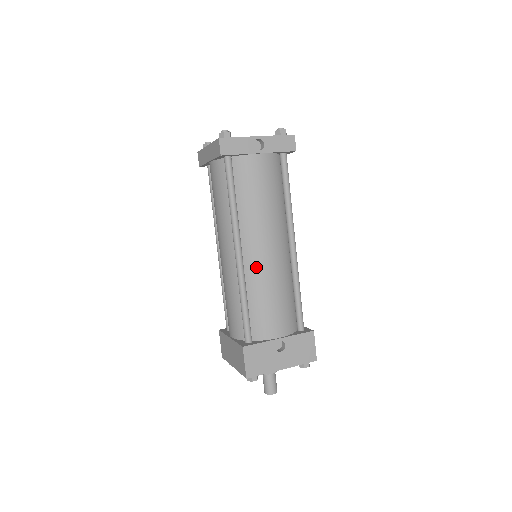
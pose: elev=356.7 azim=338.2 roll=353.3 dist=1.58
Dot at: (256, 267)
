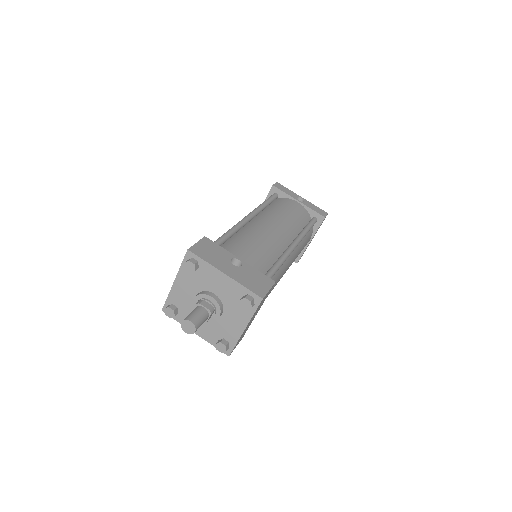
Dot at: (255, 227)
